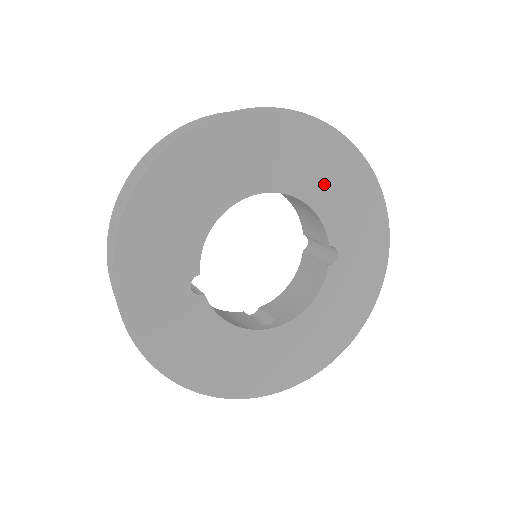
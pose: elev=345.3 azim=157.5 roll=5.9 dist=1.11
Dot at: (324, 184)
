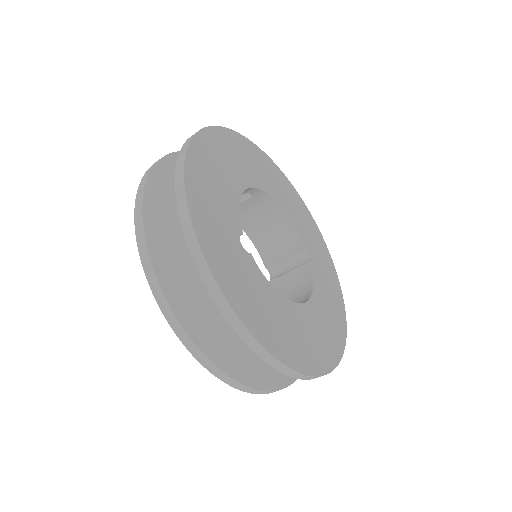
Dot at: (286, 200)
